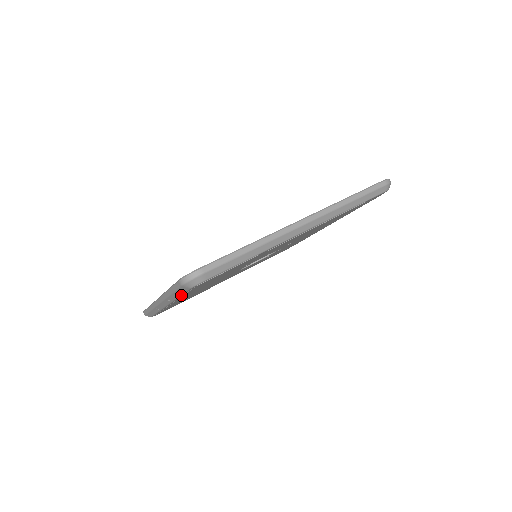
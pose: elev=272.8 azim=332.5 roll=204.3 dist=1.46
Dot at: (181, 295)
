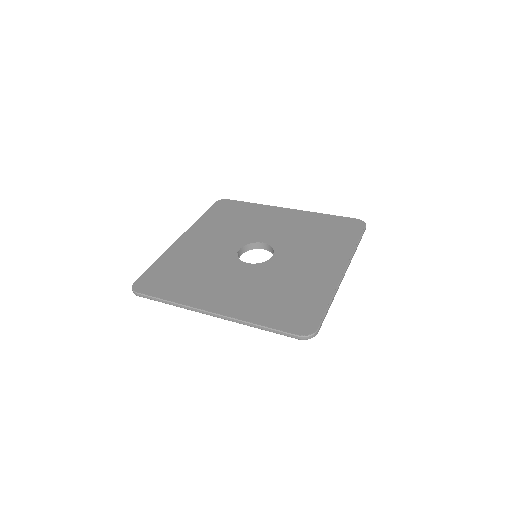
Dot at: occluded
